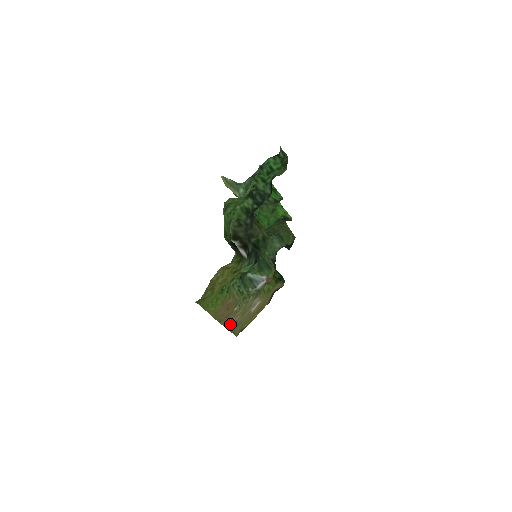
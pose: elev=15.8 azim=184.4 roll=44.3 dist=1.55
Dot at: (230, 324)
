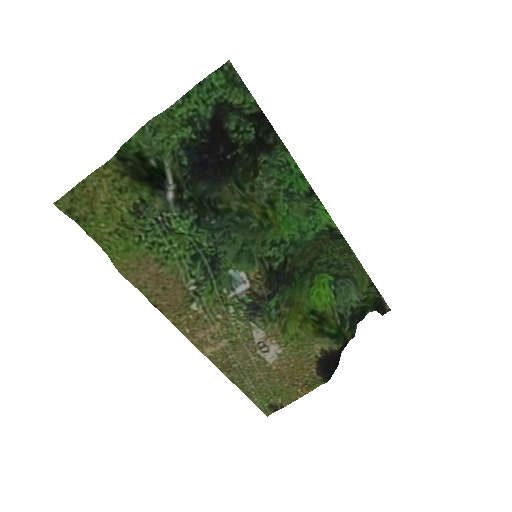
Dot at: (207, 347)
